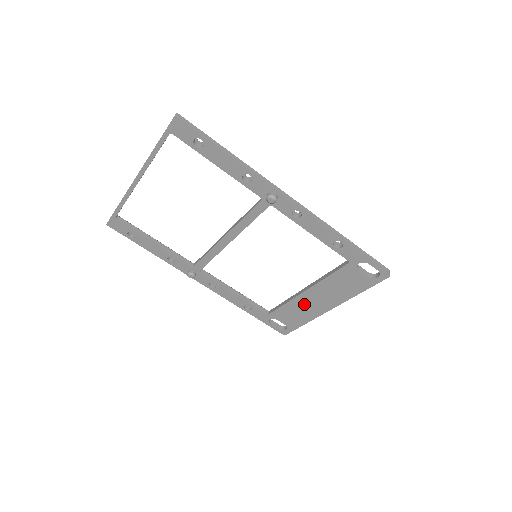
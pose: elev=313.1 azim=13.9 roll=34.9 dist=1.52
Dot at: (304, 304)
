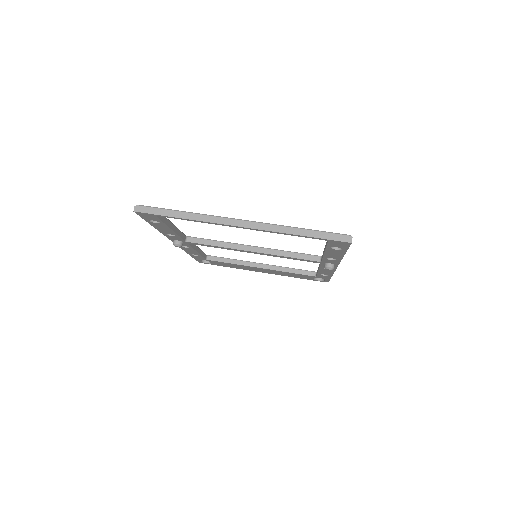
Dot at: (247, 267)
